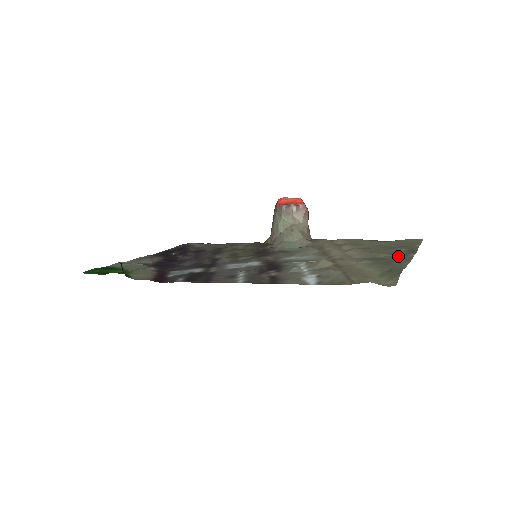
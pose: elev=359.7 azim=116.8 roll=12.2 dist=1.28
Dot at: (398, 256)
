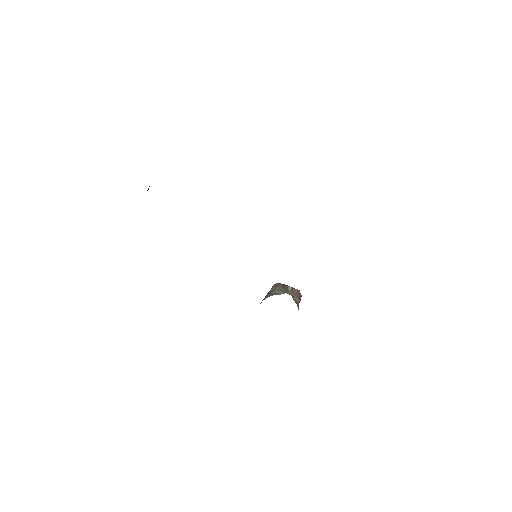
Dot at: occluded
